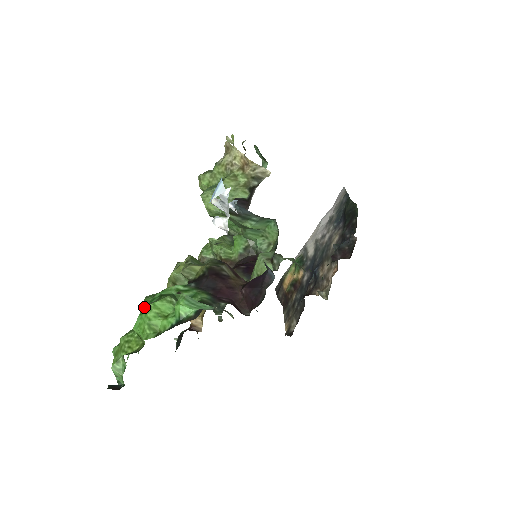
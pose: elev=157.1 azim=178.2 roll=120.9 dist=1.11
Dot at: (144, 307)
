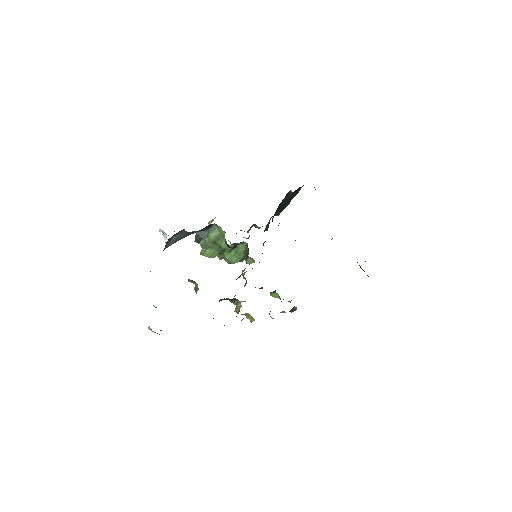
Dot at: occluded
